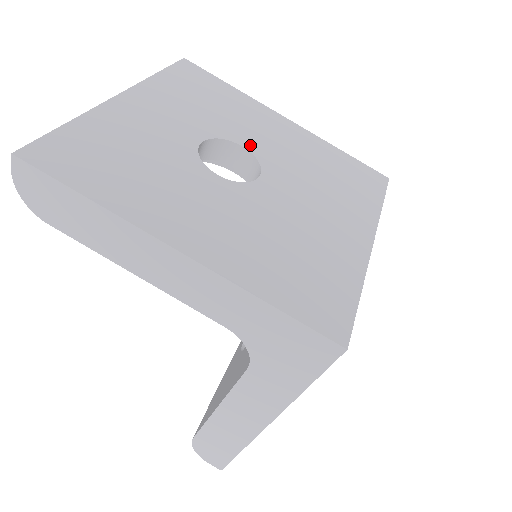
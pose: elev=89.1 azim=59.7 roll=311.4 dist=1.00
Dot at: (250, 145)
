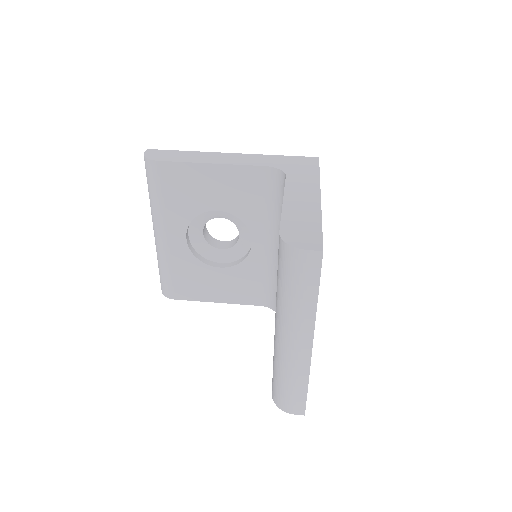
Dot at: occluded
